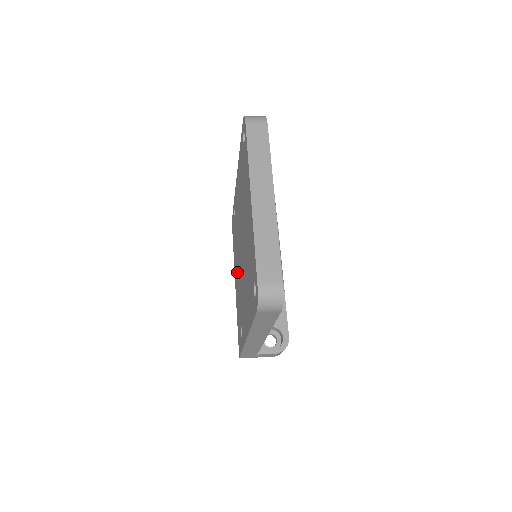
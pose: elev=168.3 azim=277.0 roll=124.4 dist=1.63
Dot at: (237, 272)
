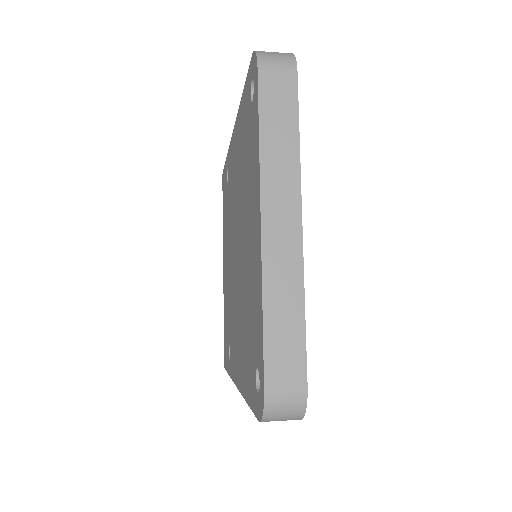
Dot at: (227, 262)
